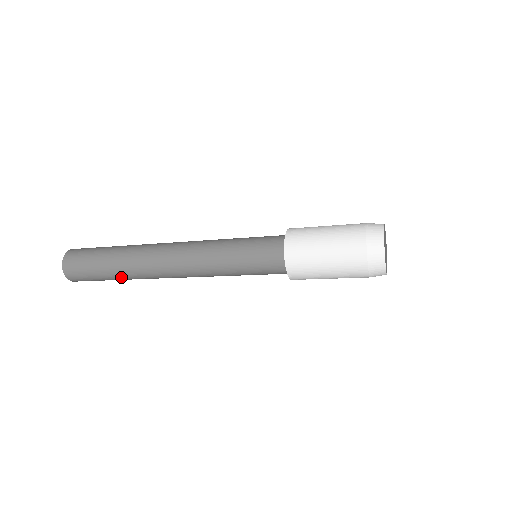
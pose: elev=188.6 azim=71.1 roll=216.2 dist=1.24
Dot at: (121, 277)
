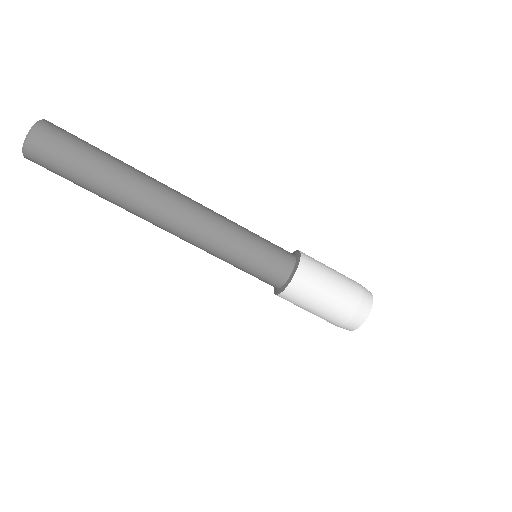
Dot at: (113, 171)
